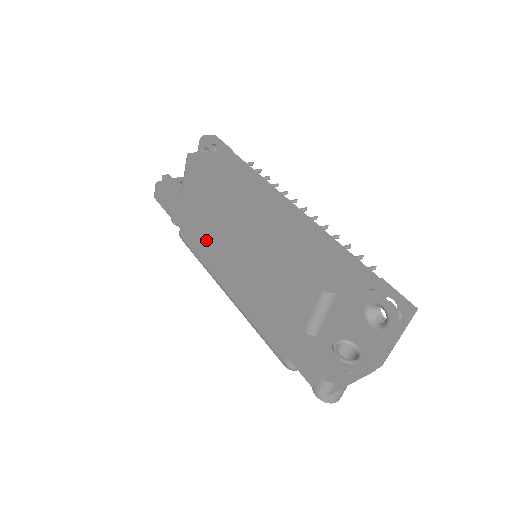
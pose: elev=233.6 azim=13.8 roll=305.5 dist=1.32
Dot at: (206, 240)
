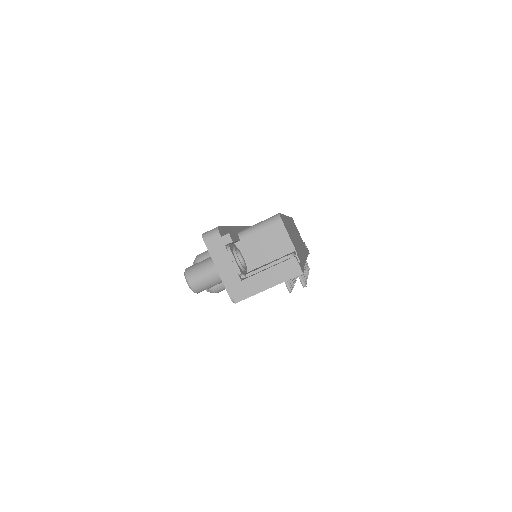
Dot at: occluded
